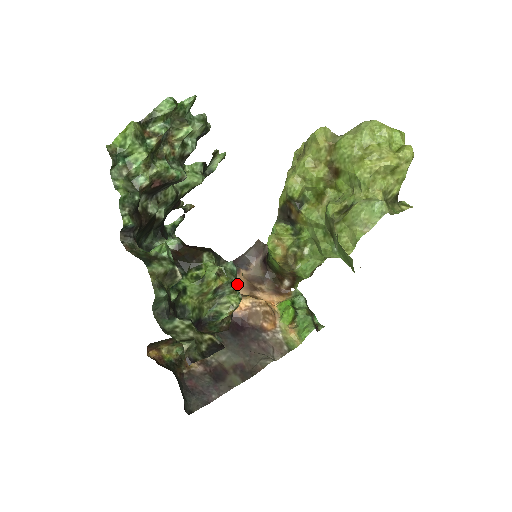
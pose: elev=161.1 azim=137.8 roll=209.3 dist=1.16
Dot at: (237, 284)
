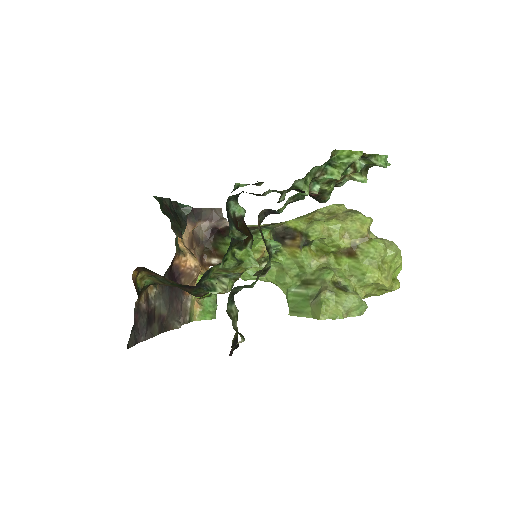
Dot at: occluded
